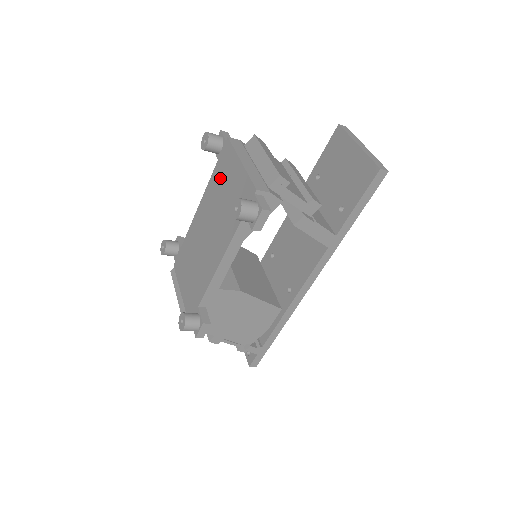
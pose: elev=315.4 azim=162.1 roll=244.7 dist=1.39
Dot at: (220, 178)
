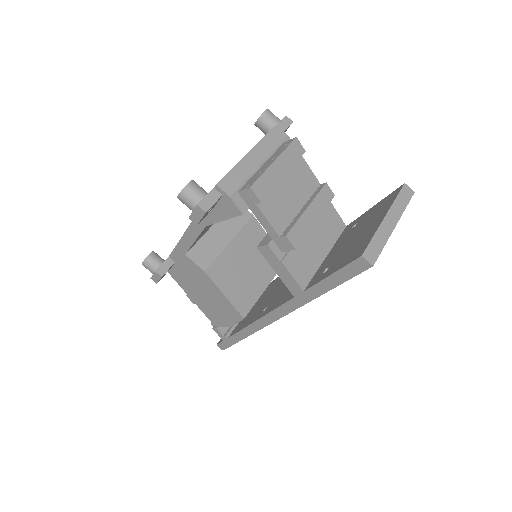
Dot at: occluded
